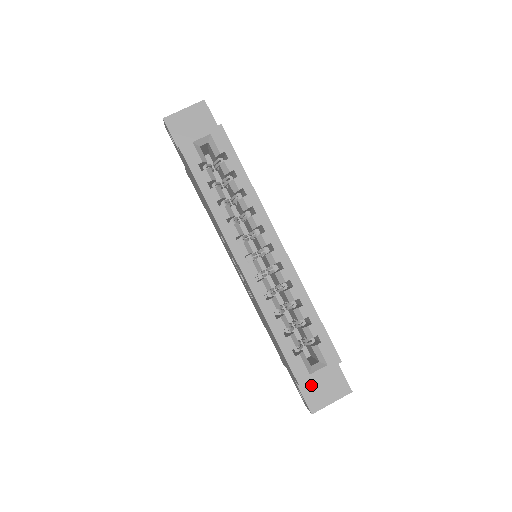
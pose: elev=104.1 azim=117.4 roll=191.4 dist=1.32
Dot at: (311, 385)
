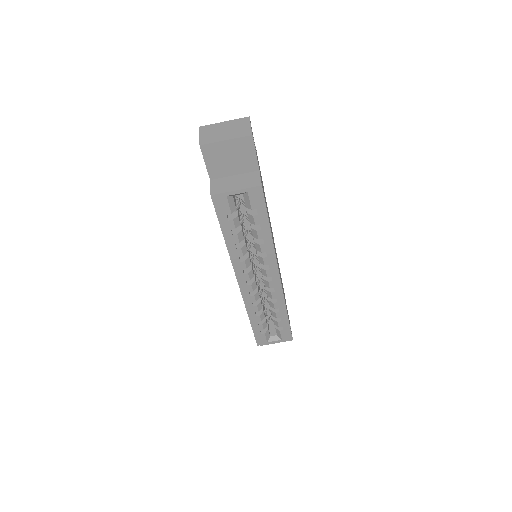
Dot at: occluded
